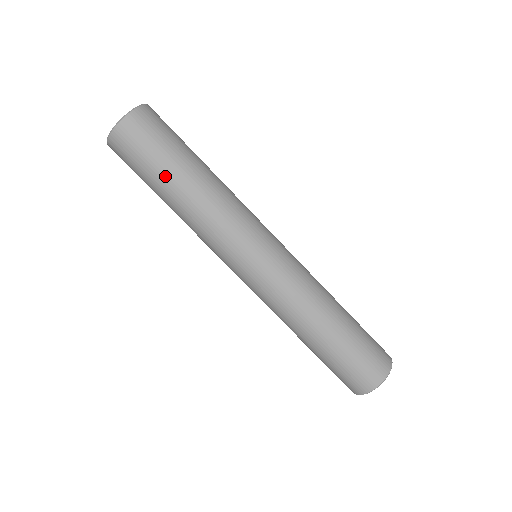
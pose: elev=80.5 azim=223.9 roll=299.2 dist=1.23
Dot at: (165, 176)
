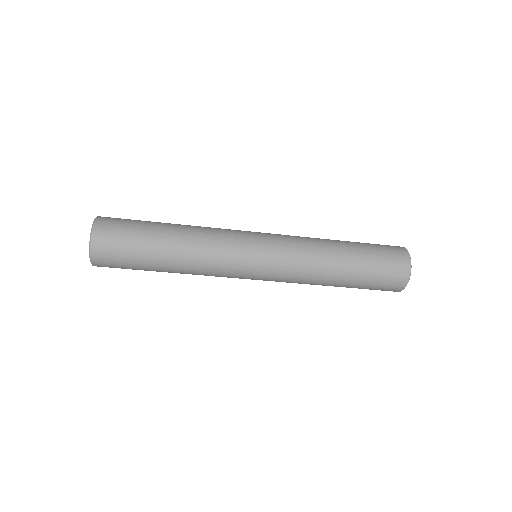
Dot at: (151, 252)
